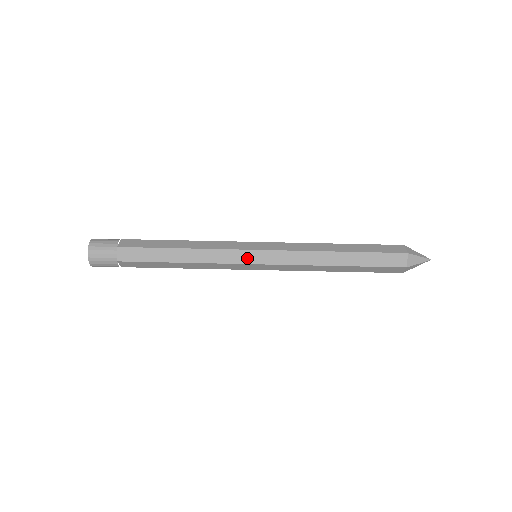
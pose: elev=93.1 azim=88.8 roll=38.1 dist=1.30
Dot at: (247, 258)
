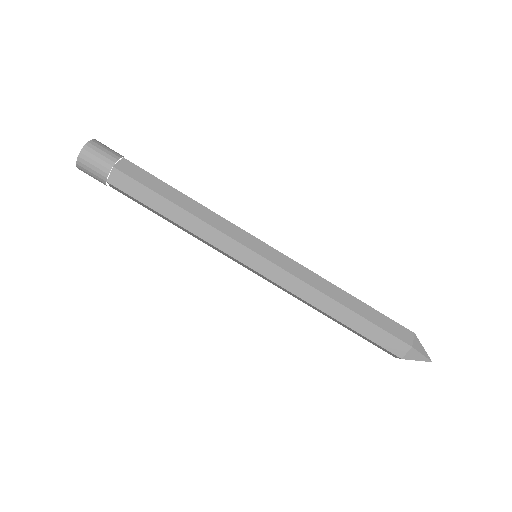
Dot at: (244, 256)
